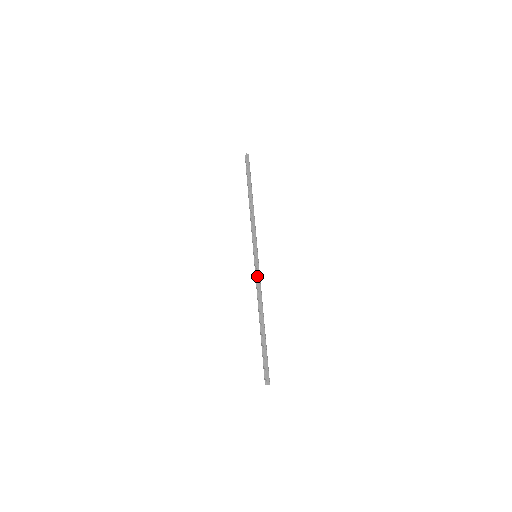
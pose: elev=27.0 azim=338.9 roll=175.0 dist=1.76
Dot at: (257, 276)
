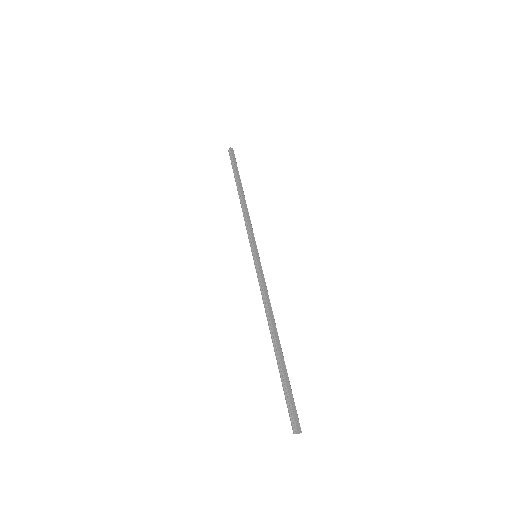
Dot at: (261, 279)
